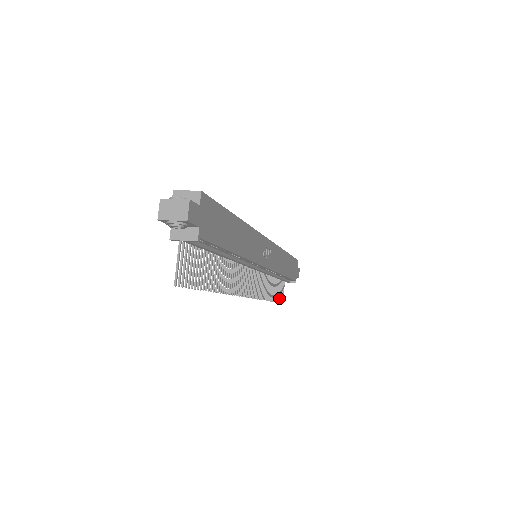
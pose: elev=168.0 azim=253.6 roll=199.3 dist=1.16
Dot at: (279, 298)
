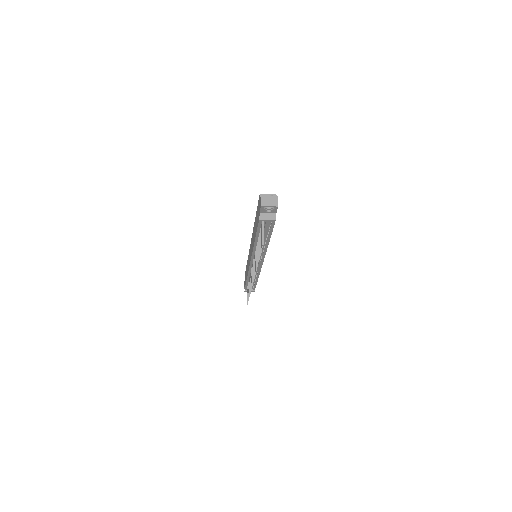
Dot at: (247, 300)
